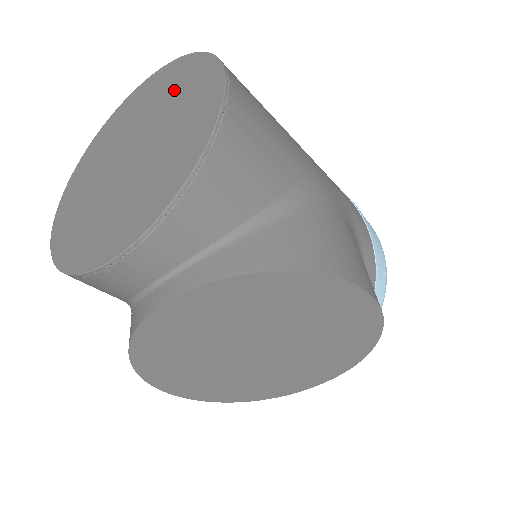
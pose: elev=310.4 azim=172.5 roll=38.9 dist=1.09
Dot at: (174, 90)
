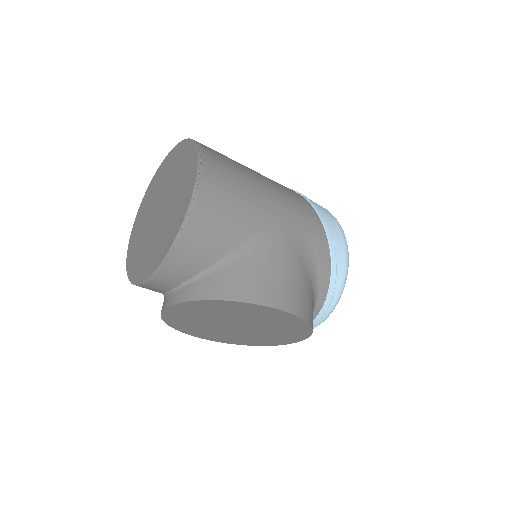
Dot at: (182, 170)
